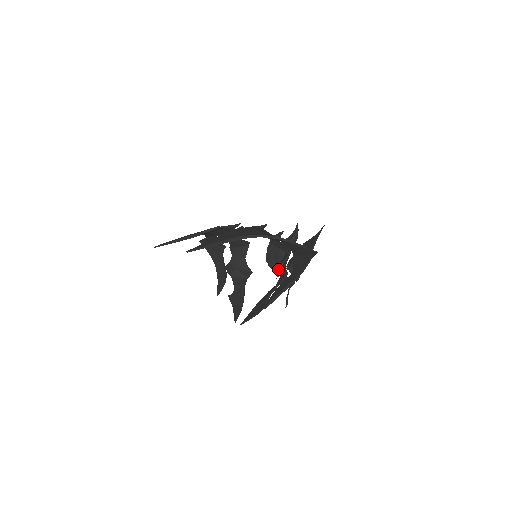
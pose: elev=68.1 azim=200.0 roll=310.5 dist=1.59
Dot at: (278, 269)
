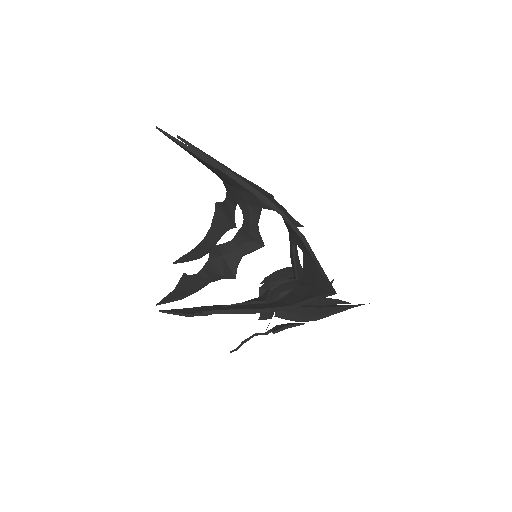
Dot at: occluded
